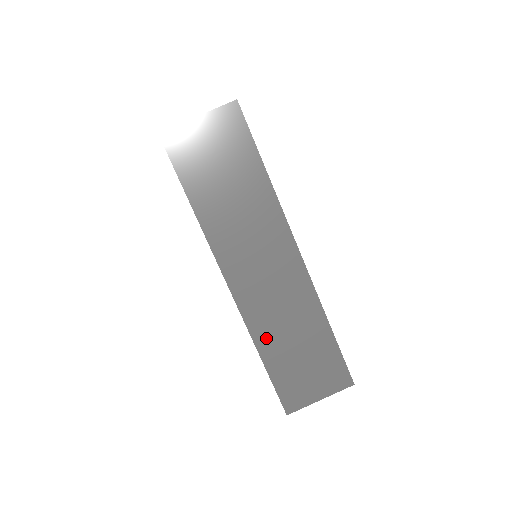
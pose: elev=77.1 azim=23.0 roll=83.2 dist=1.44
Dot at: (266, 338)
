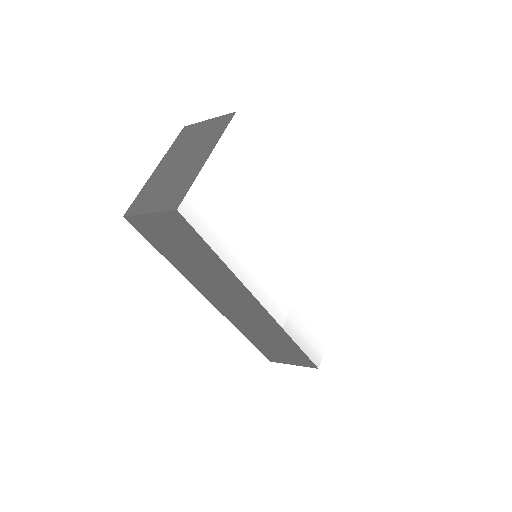
Dot at: (246, 331)
